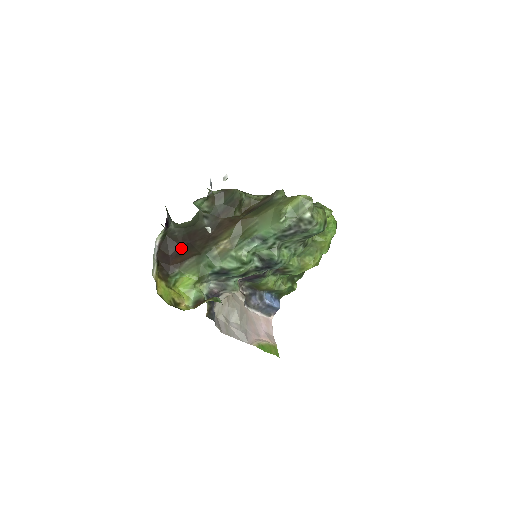
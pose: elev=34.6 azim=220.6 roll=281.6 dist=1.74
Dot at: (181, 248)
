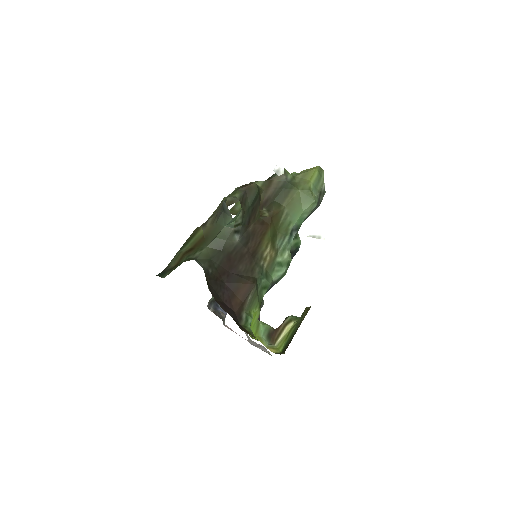
Dot at: (228, 285)
